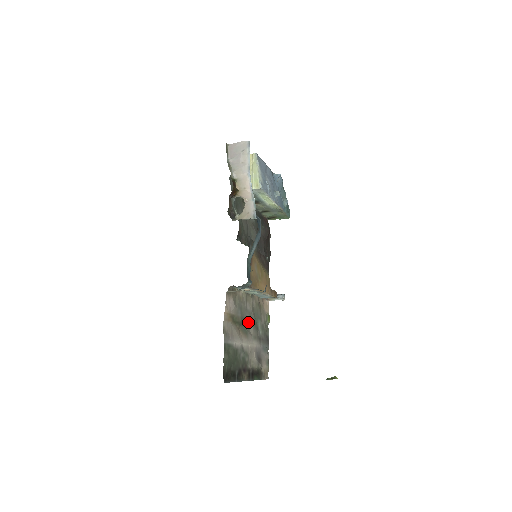
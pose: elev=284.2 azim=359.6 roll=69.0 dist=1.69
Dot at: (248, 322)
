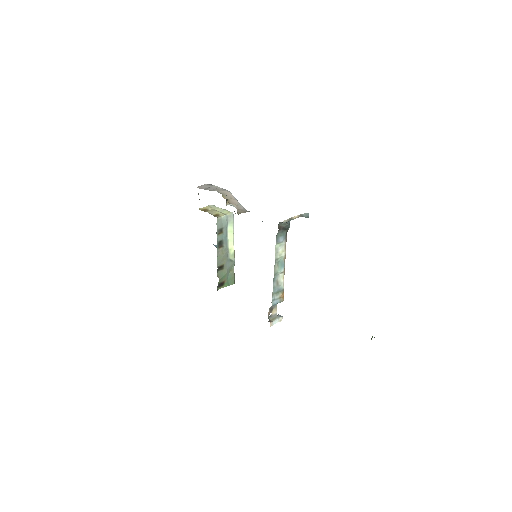
Dot at: occluded
